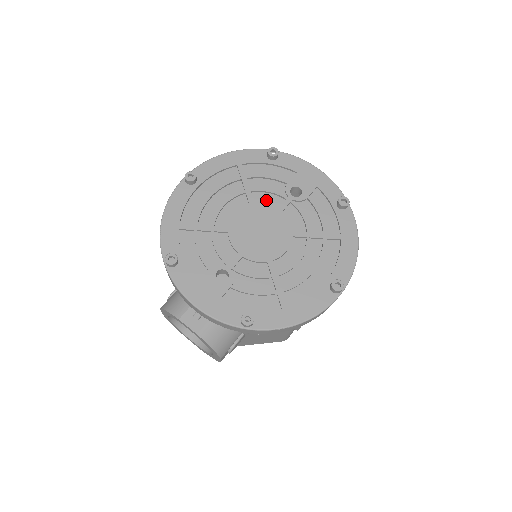
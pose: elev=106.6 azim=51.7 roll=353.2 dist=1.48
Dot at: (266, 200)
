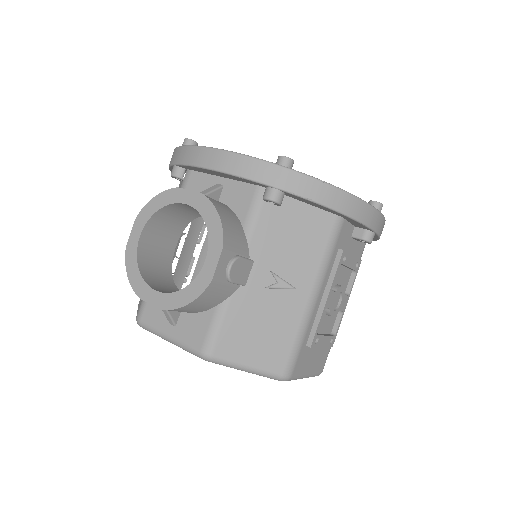
Dot at: occluded
